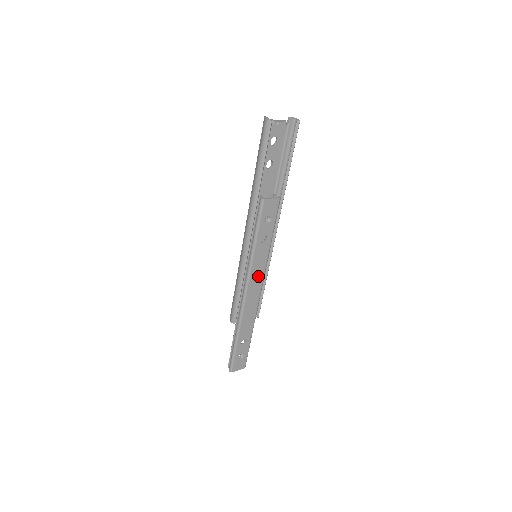
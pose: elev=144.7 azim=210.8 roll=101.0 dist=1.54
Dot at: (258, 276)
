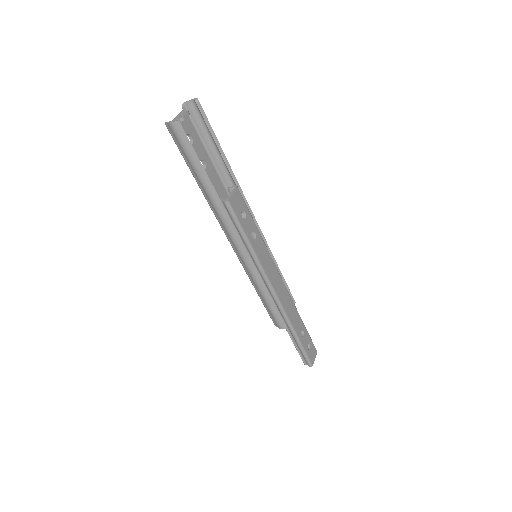
Dot at: (272, 271)
